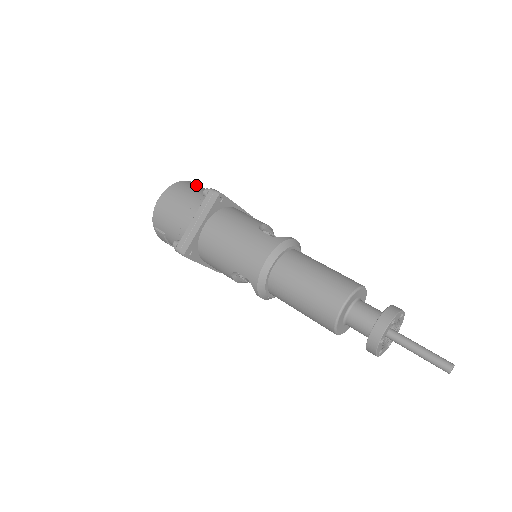
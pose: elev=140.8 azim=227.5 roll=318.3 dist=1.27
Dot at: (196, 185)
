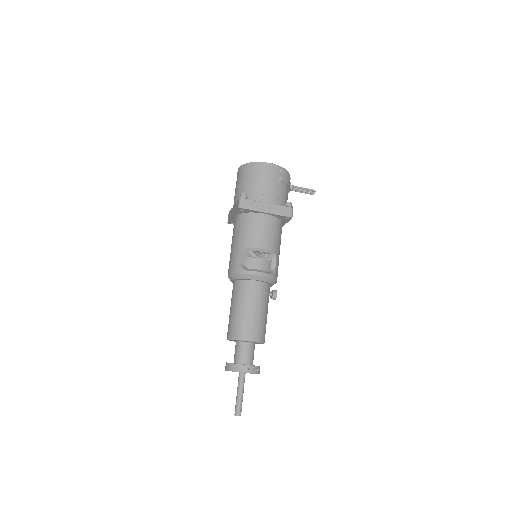
Dot at: (260, 172)
